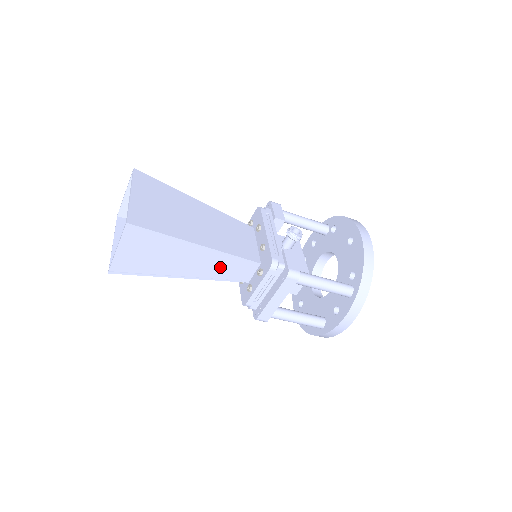
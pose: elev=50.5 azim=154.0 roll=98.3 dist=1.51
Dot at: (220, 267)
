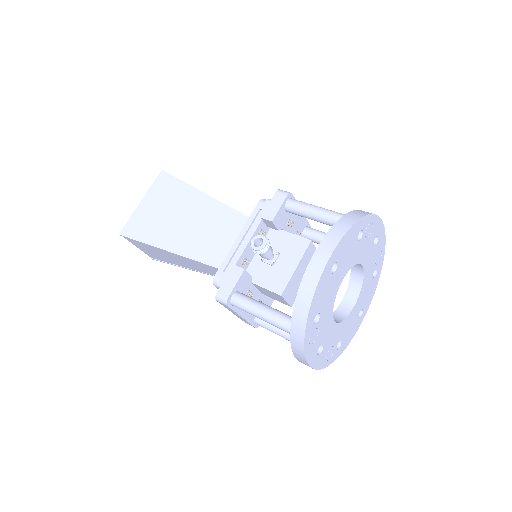
Dot at: (206, 269)
